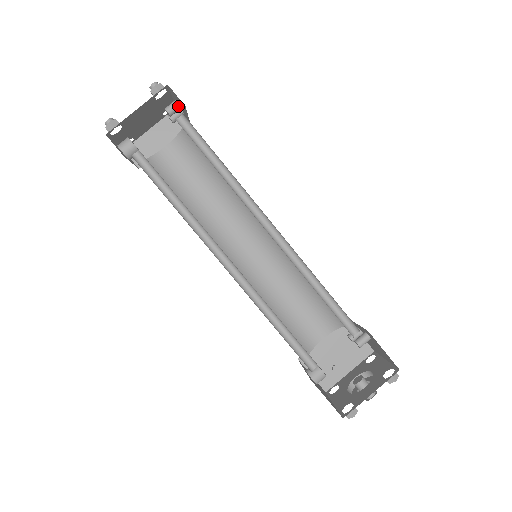
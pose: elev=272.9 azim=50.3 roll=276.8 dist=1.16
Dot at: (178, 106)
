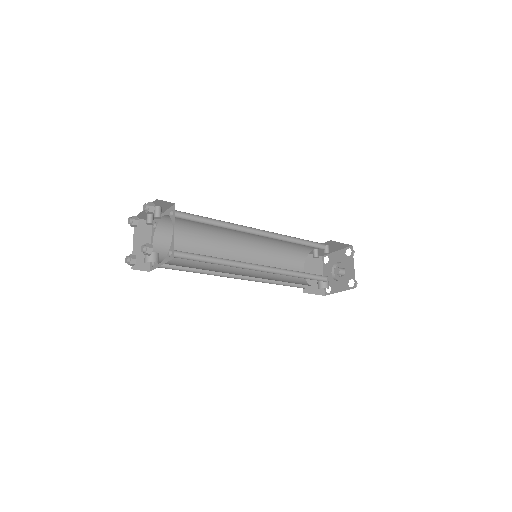
Dot at: (161, 209)
